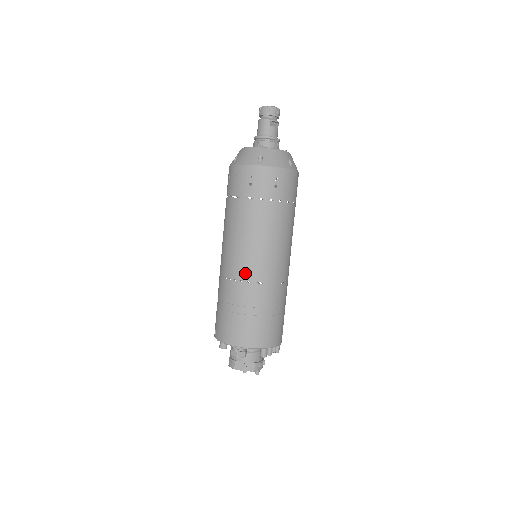
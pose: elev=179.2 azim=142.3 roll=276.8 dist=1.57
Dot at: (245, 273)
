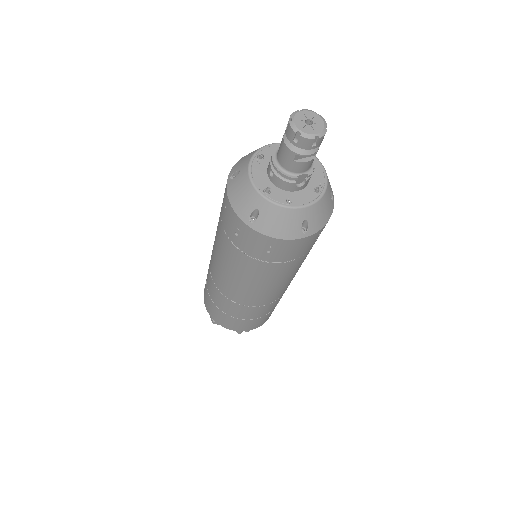
Dot at: (223, 290)
